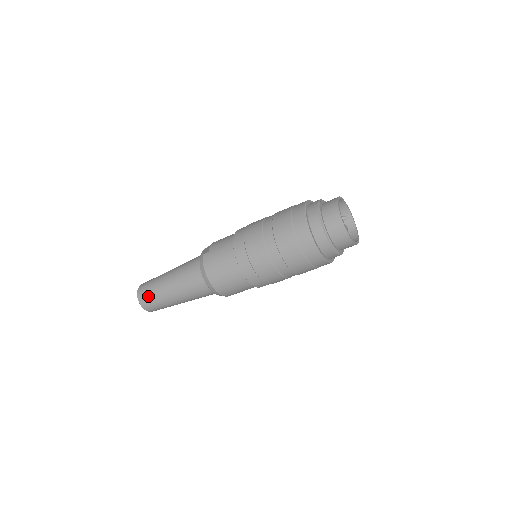
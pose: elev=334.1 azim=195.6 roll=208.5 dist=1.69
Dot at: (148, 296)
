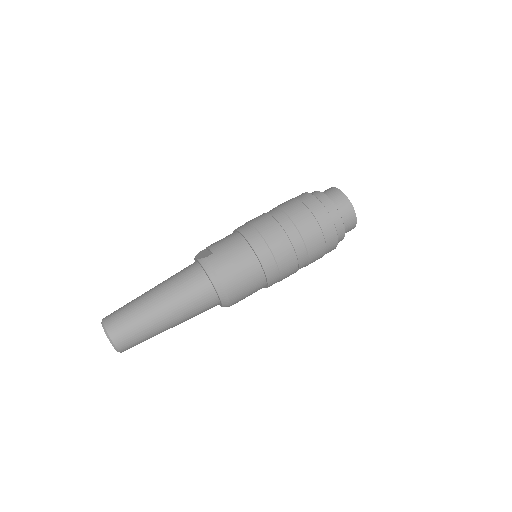
Dot at: (126, 326)
